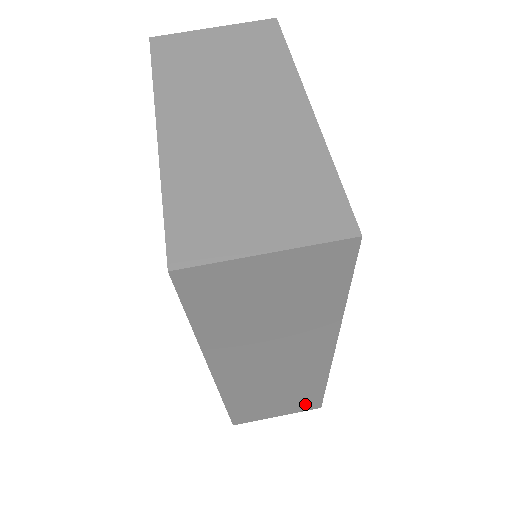
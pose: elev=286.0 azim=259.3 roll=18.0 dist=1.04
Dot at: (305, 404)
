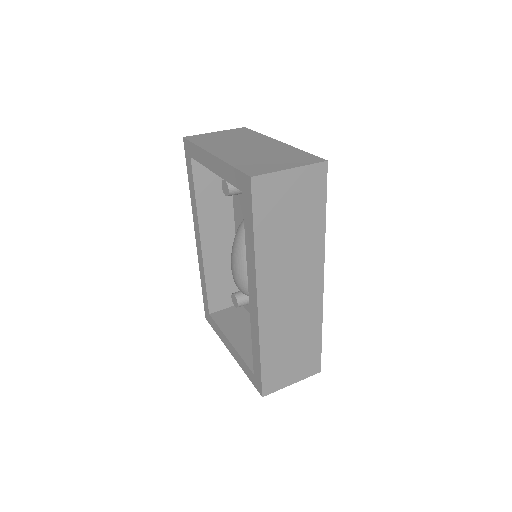
Dot at: (310, 363)
